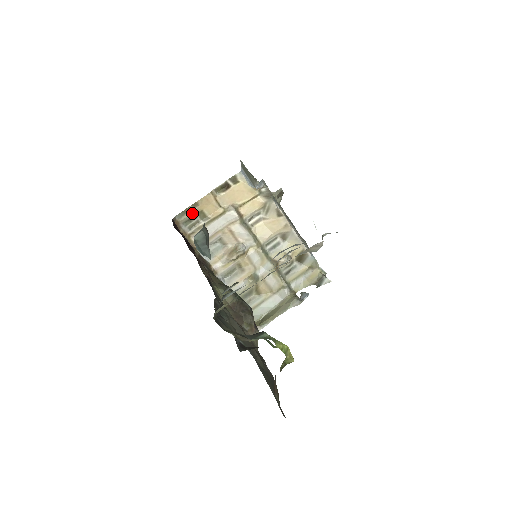
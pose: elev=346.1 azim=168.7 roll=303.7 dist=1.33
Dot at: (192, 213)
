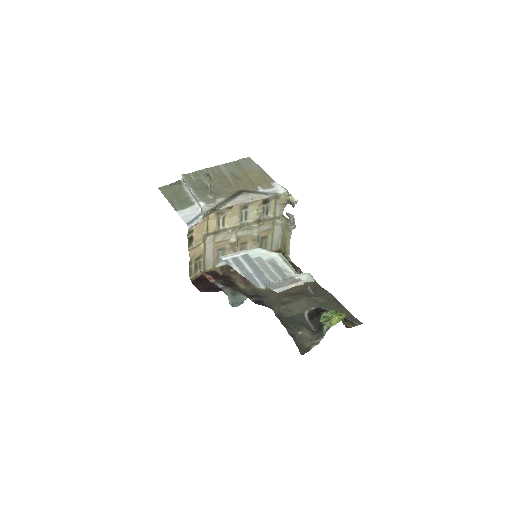
Dot at: (193, 266)
